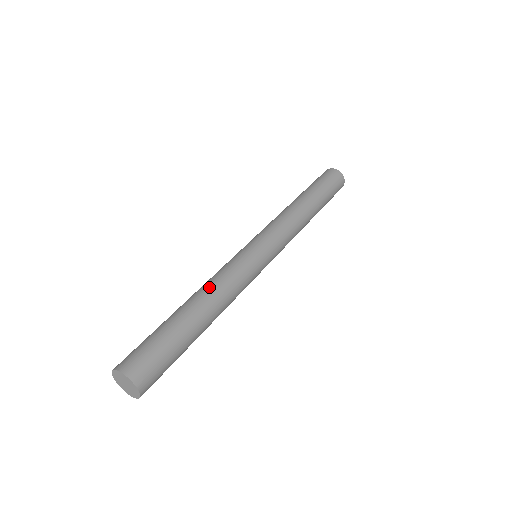
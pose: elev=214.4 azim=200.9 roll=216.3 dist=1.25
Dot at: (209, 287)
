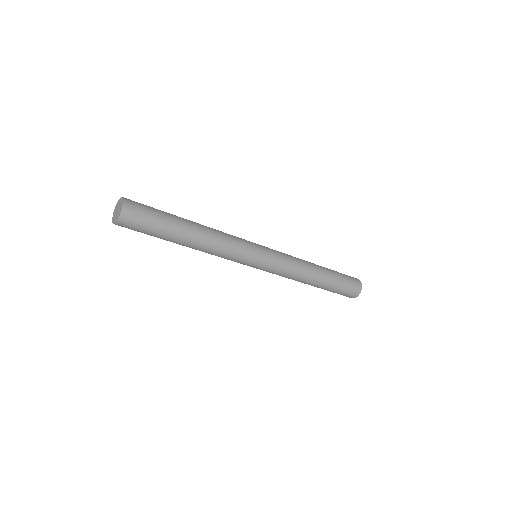
Dot at: occluded
